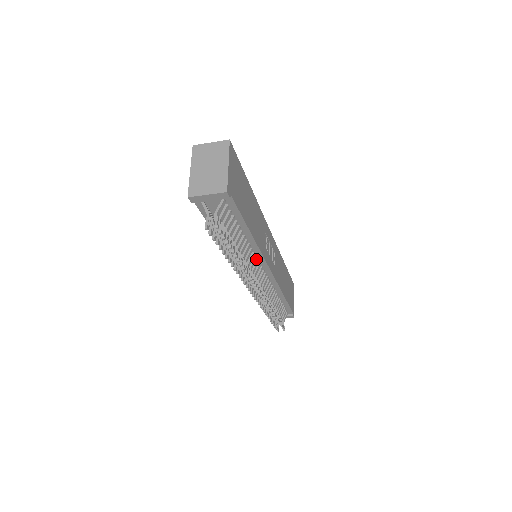
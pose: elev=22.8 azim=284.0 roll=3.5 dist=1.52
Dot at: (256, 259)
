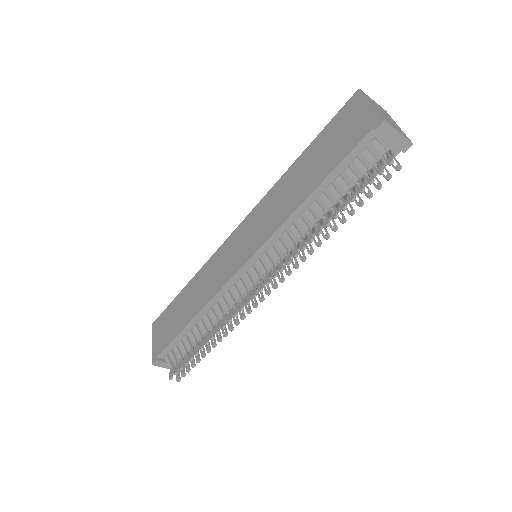
Dot at: occluded
